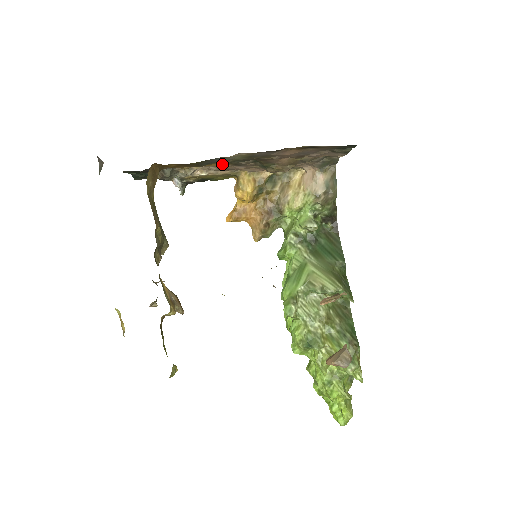
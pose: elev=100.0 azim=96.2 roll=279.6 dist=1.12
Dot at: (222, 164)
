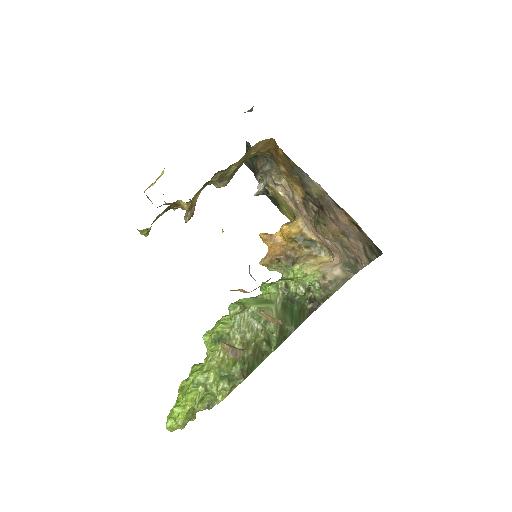
Dot at: (300, 192)
